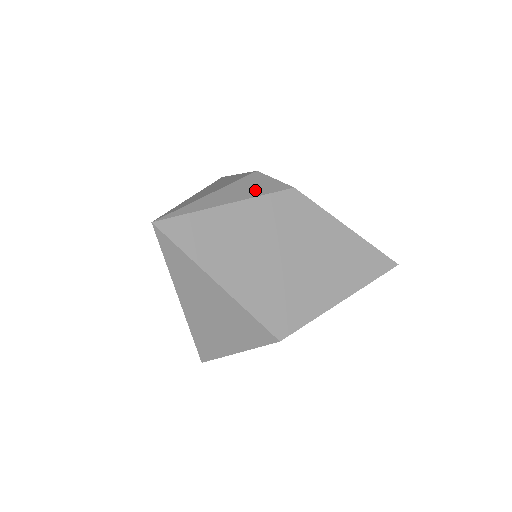
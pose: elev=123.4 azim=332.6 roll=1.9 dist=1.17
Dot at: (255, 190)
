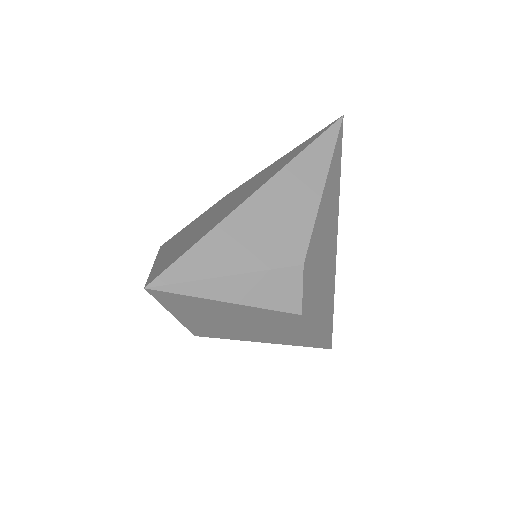
Dot at: (268, 297)
